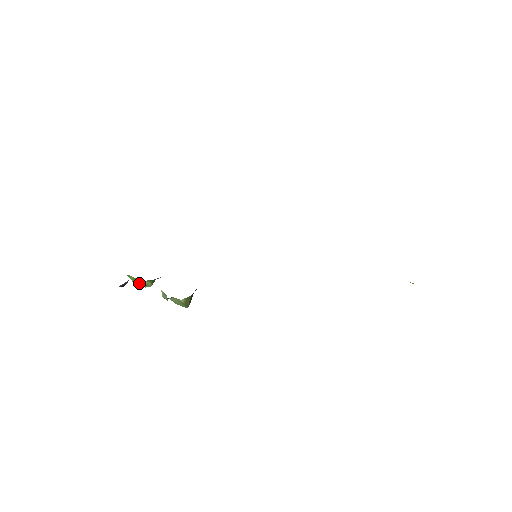
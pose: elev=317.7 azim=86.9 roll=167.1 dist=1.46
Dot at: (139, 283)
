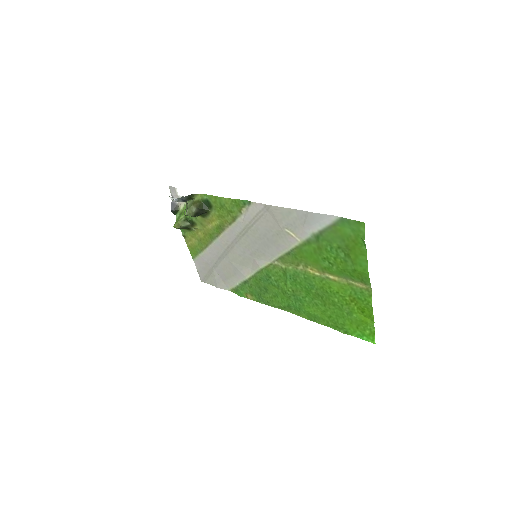
Dot at: (178, 220)
